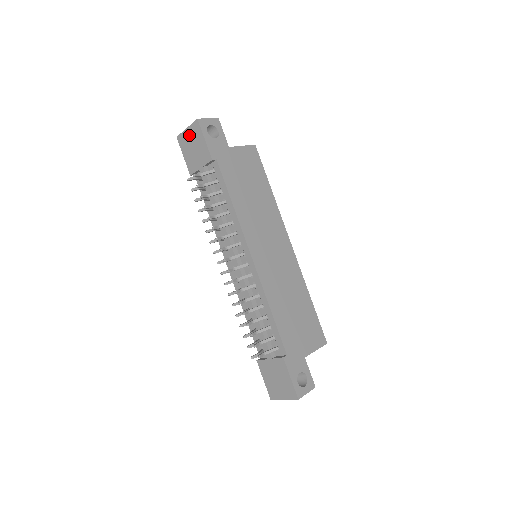
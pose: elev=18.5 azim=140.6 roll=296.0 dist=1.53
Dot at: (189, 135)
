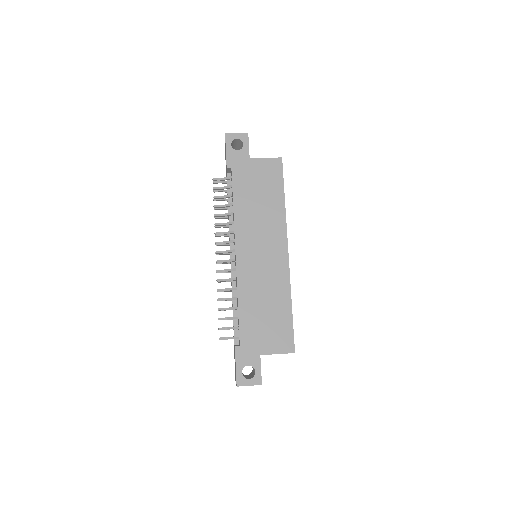
Dot at: occluded
